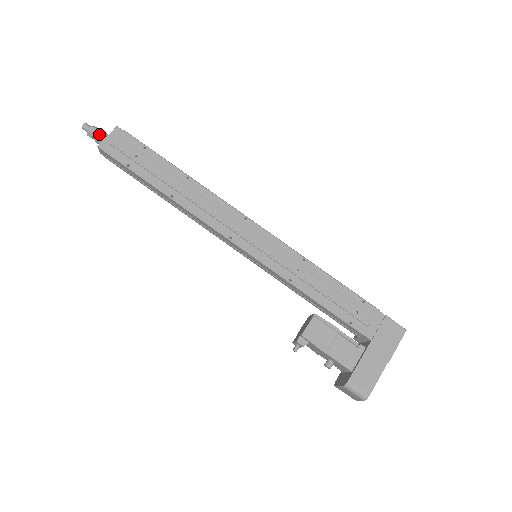
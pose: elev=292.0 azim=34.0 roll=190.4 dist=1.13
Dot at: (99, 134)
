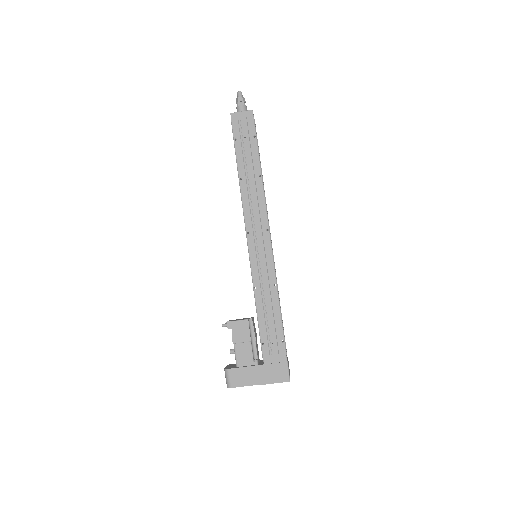
Dot at: (241, 105)
